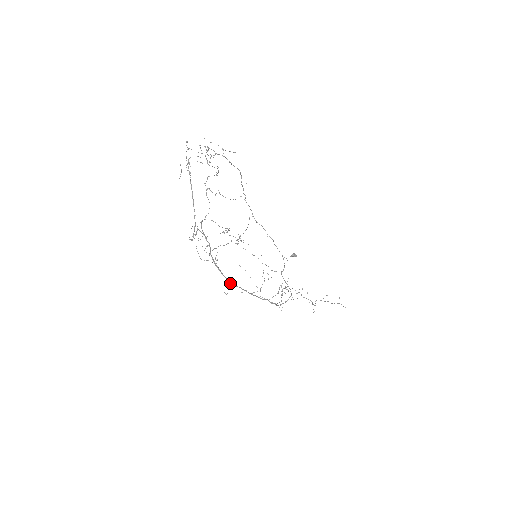
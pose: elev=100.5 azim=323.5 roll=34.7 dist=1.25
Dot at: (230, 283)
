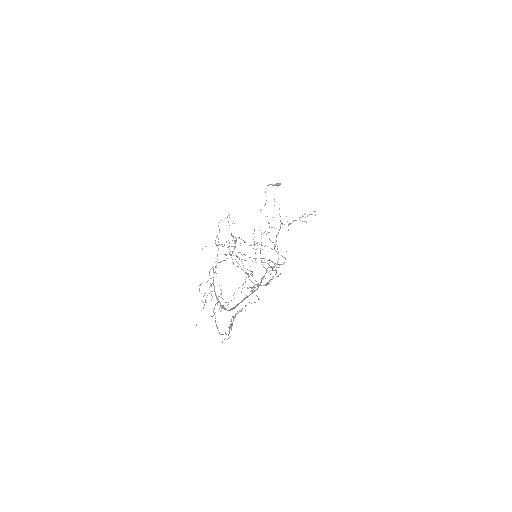
Dot at: (235, 307)
